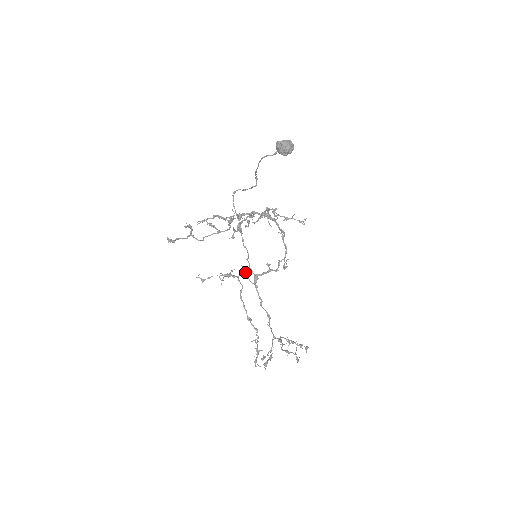
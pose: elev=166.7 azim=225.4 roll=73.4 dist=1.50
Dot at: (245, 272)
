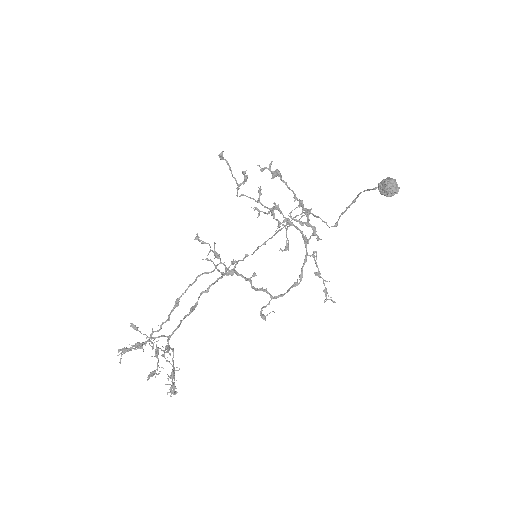
Dot at: (231, 264)
